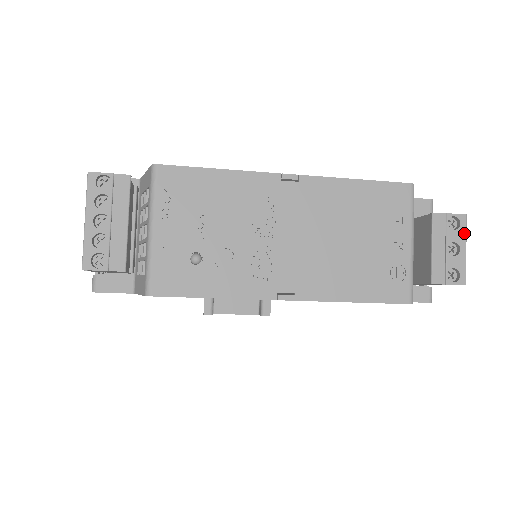
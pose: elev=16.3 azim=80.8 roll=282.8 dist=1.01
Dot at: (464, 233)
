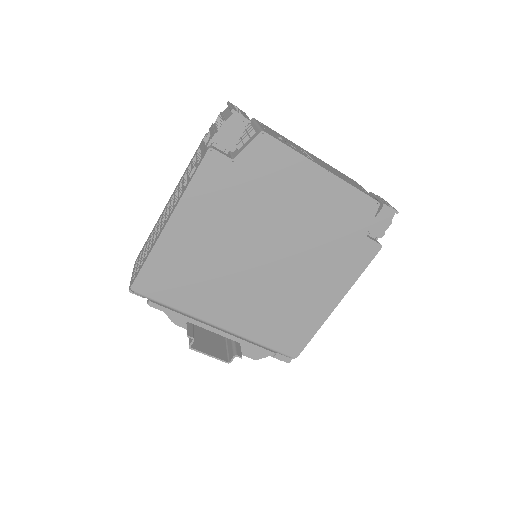
Dot at: (387, 202)
